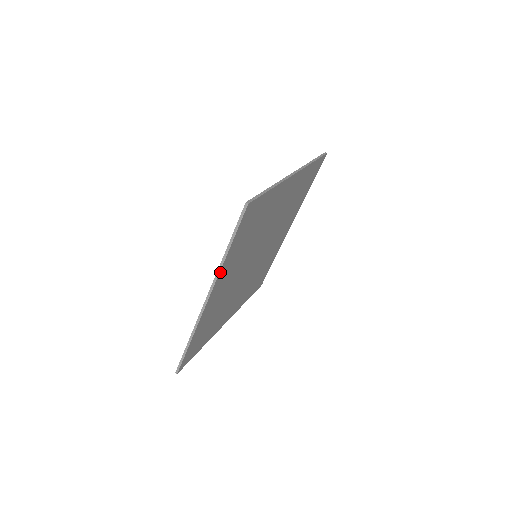
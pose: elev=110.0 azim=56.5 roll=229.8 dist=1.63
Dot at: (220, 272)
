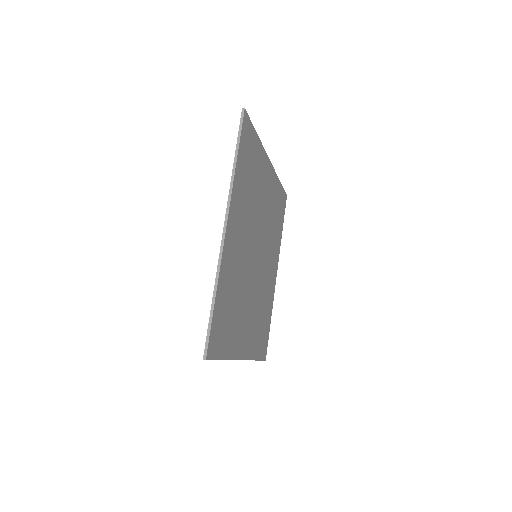
Dot at: (233, 189)
